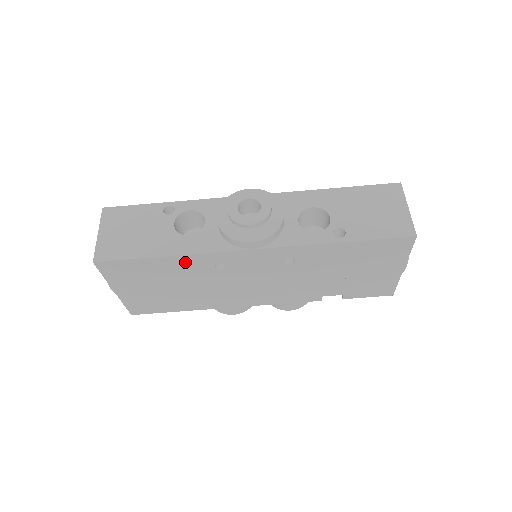
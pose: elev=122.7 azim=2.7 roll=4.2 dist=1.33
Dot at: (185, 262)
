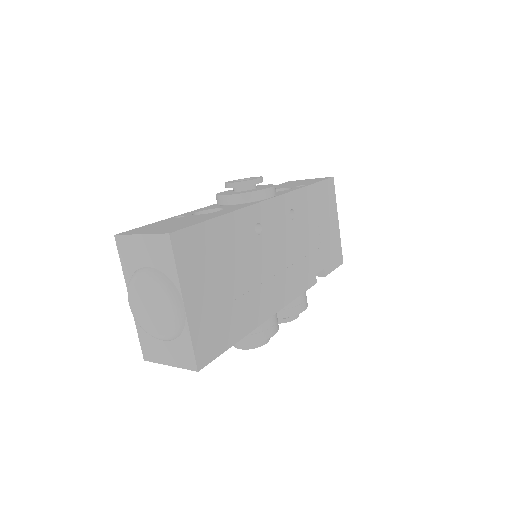
Dot at: (237, 224)
